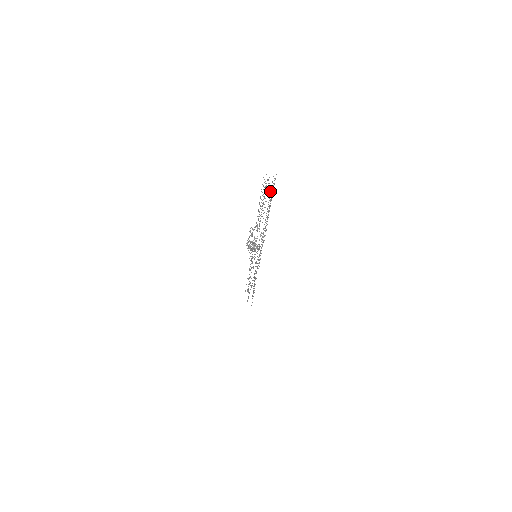
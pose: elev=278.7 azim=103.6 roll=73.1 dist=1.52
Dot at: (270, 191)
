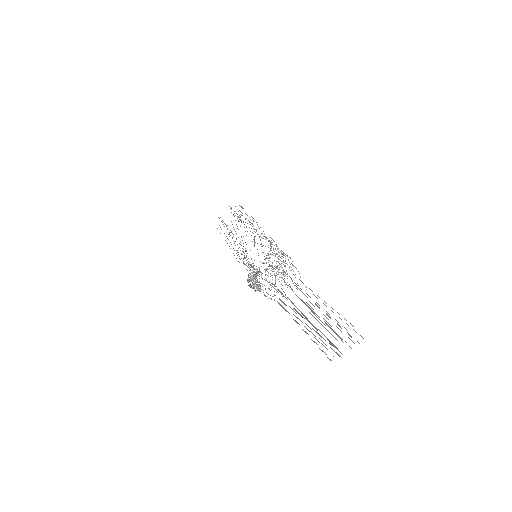
Dot at: occluded
